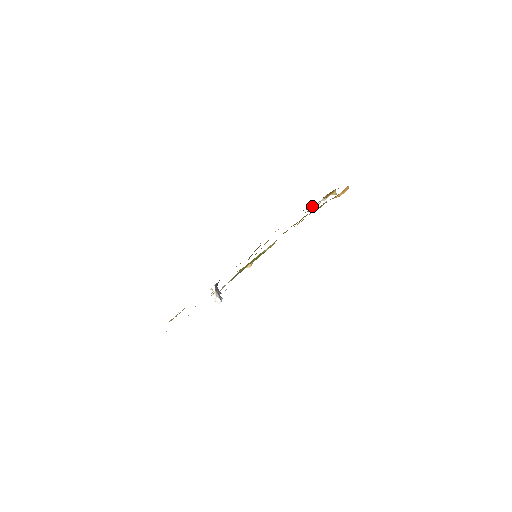
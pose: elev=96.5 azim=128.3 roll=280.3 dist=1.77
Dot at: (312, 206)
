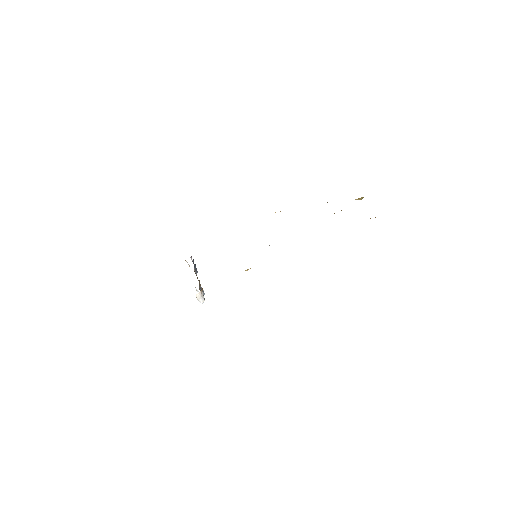
Dot at: occluded
